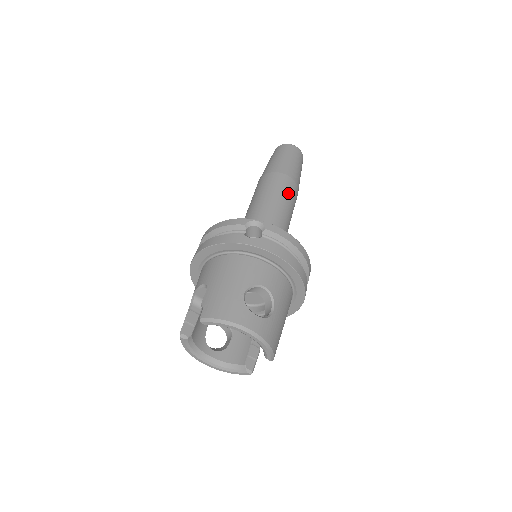
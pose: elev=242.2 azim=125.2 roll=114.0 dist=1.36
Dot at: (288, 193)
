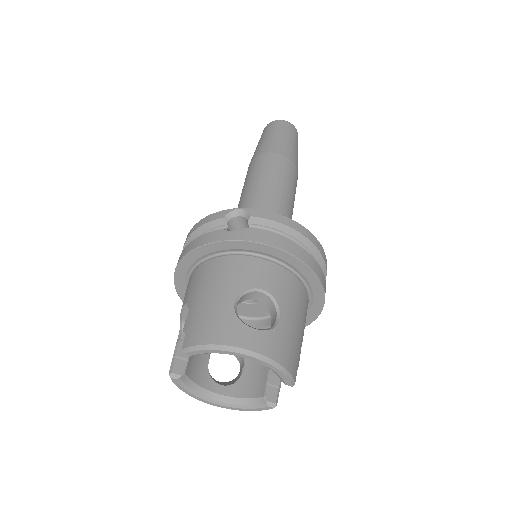
Dot at: (282, 173)
